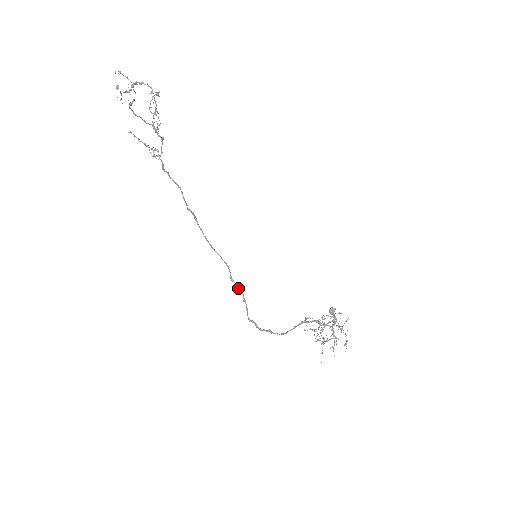
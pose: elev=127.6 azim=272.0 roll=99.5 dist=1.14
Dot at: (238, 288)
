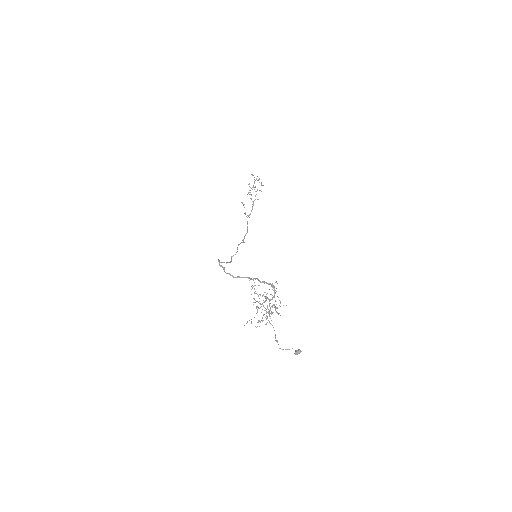
Dot at: (231, 261)
